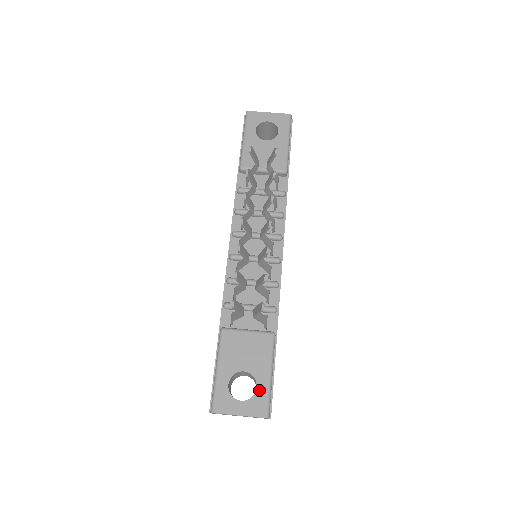
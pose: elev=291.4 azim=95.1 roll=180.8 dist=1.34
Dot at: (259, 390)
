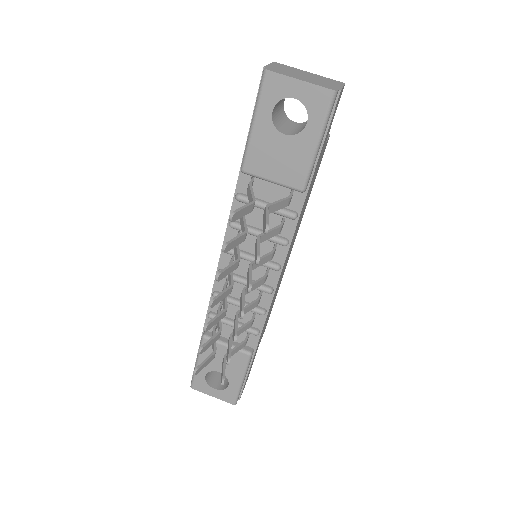
Dot at: (230, 388)
